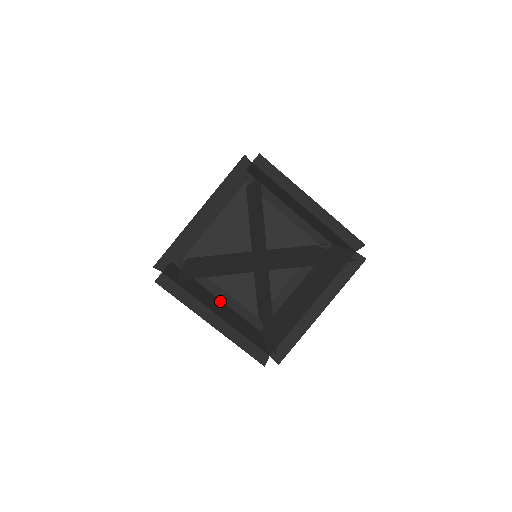
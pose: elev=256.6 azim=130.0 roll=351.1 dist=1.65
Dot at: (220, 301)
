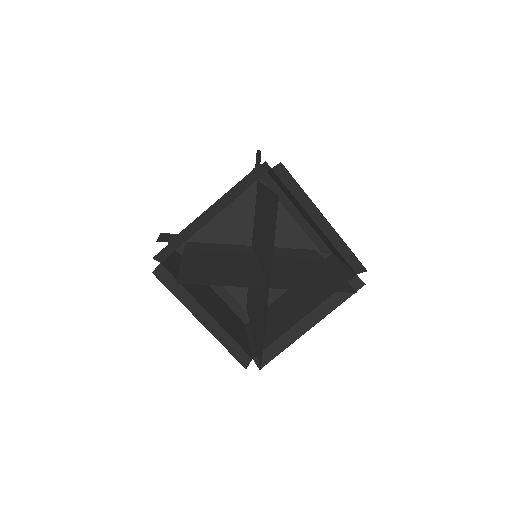
Dot at: (212, 290)
